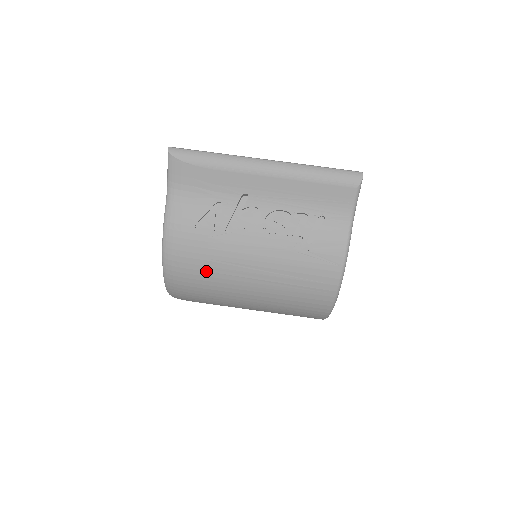
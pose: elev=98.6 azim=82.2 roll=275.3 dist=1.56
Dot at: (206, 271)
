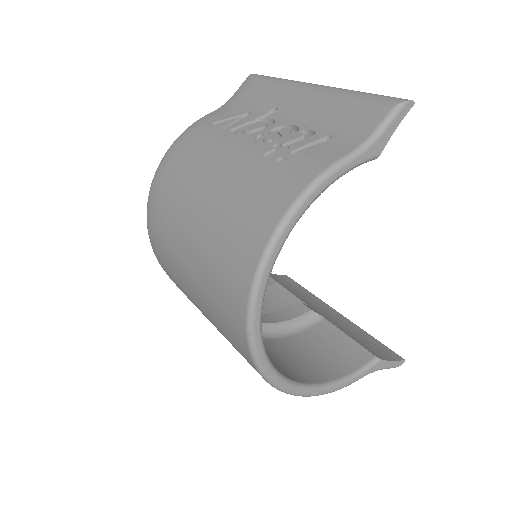
Dot at: (182, 167)
